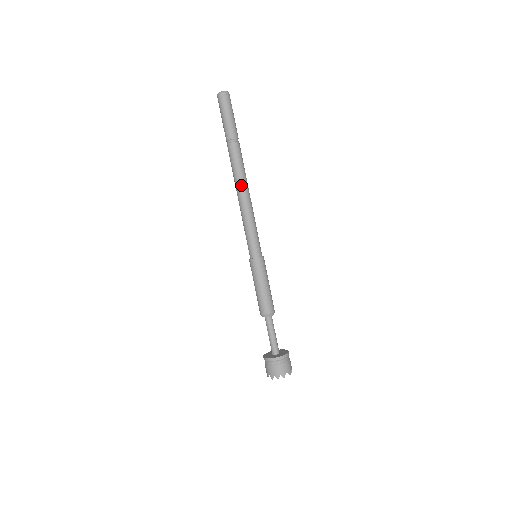
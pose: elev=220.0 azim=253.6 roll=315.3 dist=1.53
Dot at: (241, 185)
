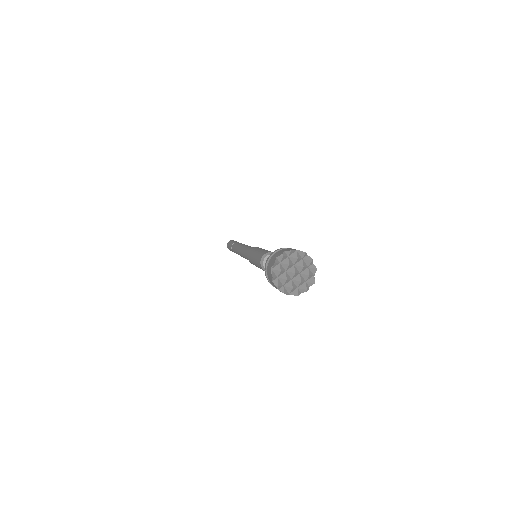
Dot at: (240, 245)
